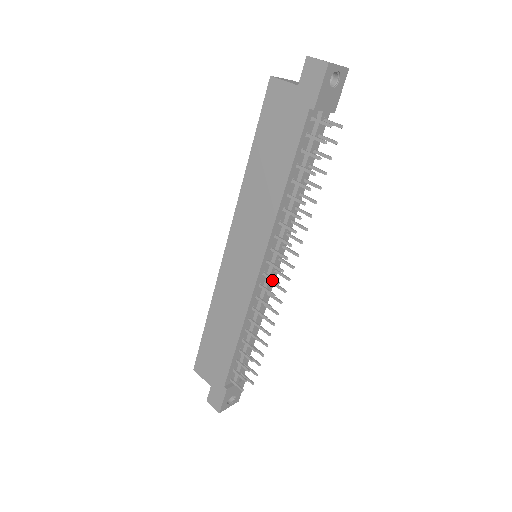
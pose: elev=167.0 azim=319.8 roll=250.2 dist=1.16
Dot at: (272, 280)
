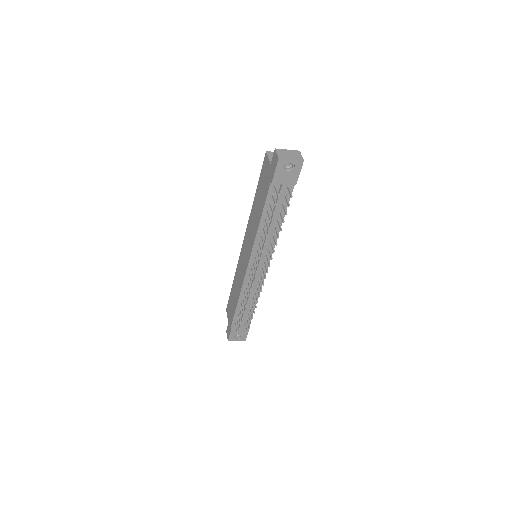
Dot at: (252, 275)
